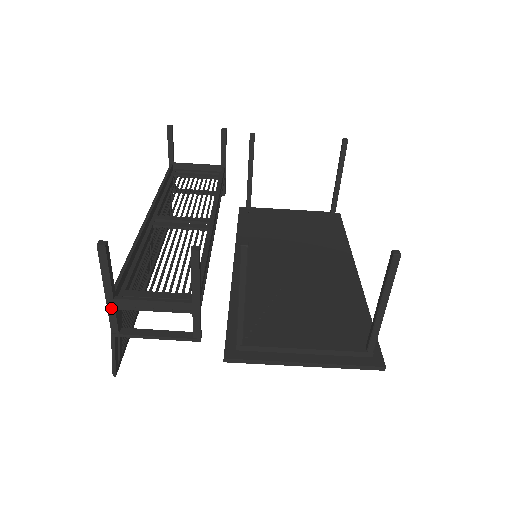
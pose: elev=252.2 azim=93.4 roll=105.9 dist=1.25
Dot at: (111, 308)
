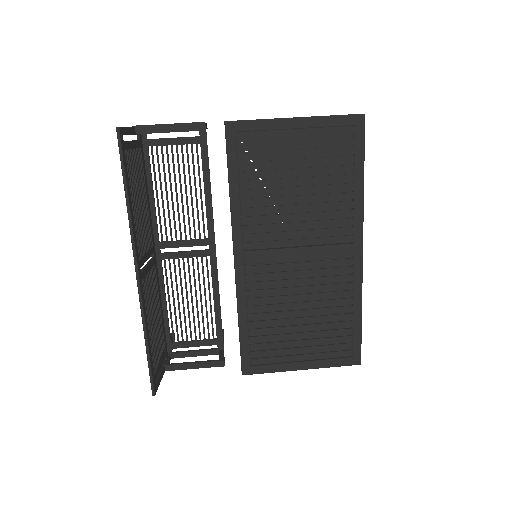
Dot at: occluded
